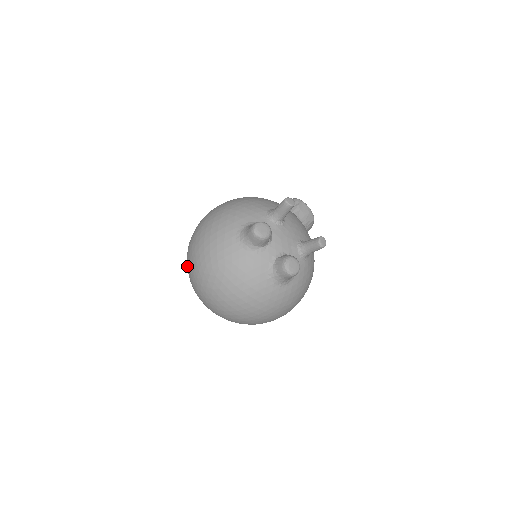
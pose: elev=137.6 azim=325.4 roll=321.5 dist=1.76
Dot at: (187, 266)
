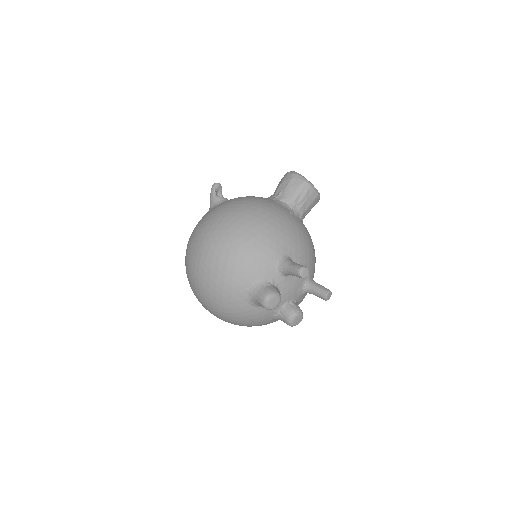
Dot at: (187, 276)
